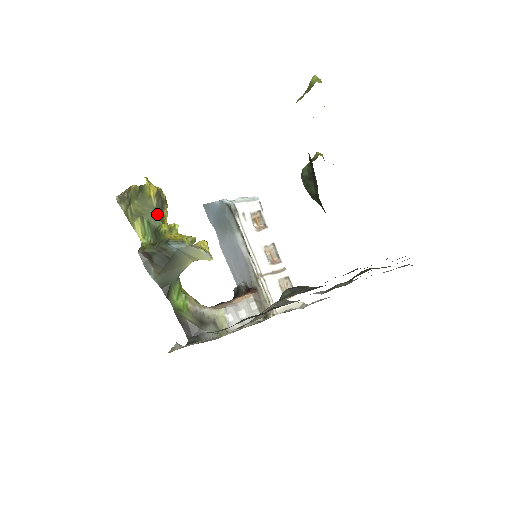
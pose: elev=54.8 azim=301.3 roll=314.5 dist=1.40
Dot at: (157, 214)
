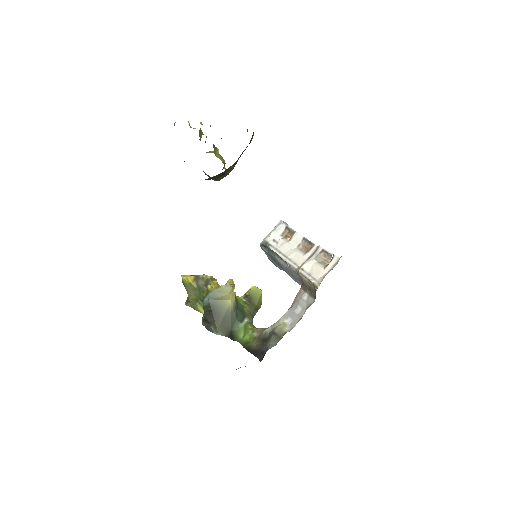
Dot at: (200, 290)
